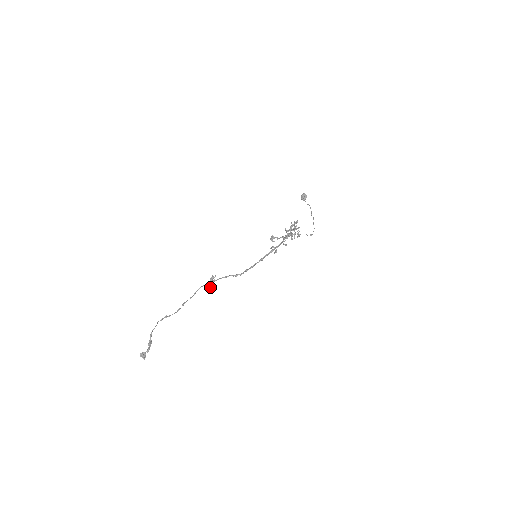
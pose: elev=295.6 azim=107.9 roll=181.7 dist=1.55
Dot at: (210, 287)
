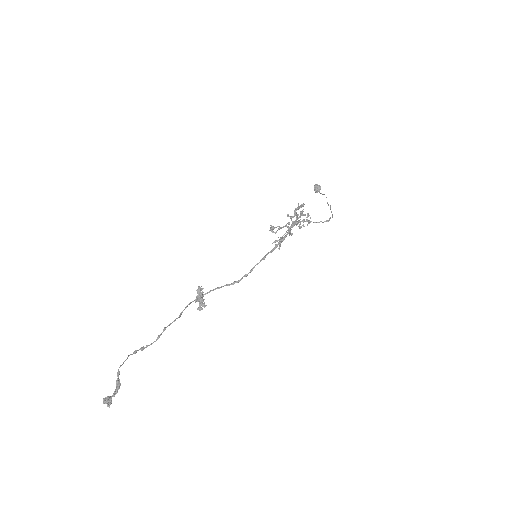
Dot at: (200, 303)
